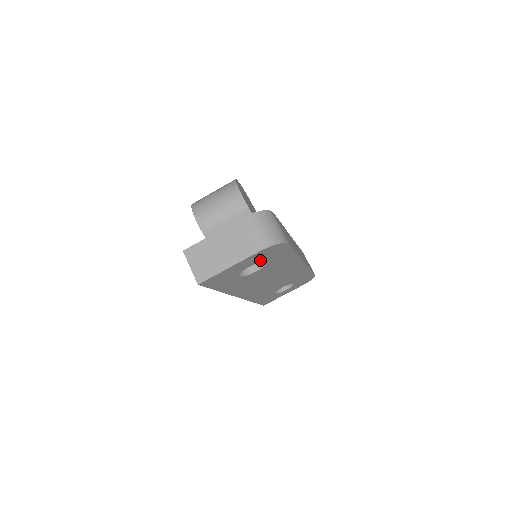
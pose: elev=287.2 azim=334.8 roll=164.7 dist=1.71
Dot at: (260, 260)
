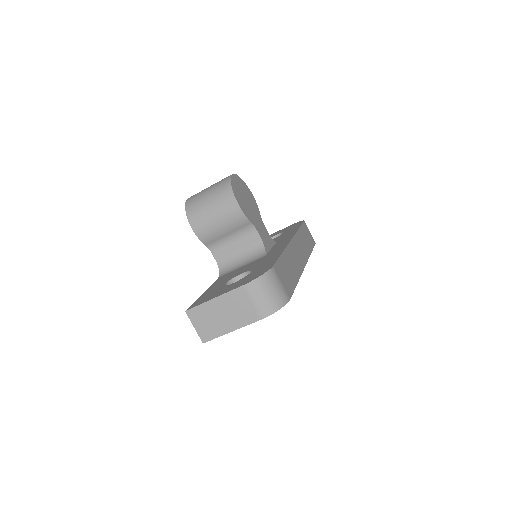
Dot at: occluded
